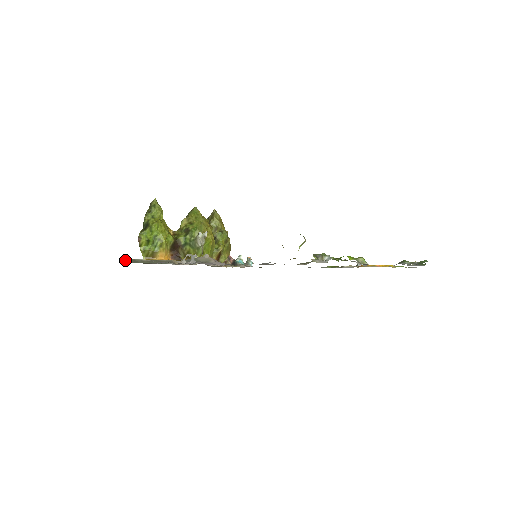
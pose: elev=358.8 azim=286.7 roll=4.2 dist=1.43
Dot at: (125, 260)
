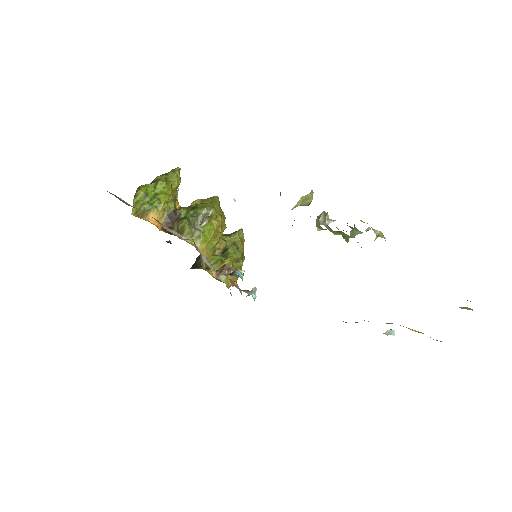
Dot at: (107, 191)
